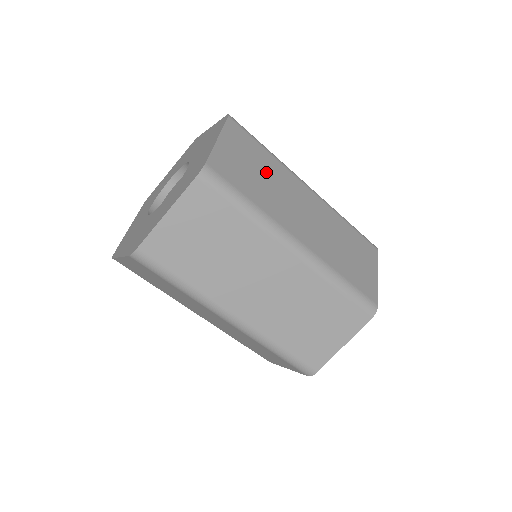
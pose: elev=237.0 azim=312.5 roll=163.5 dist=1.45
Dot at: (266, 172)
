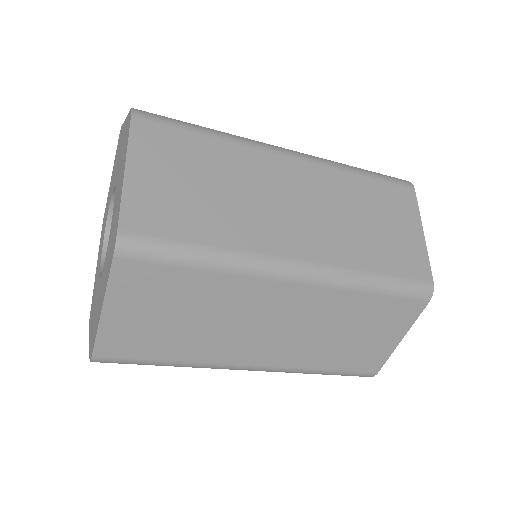
Dot at: (198, 308)
